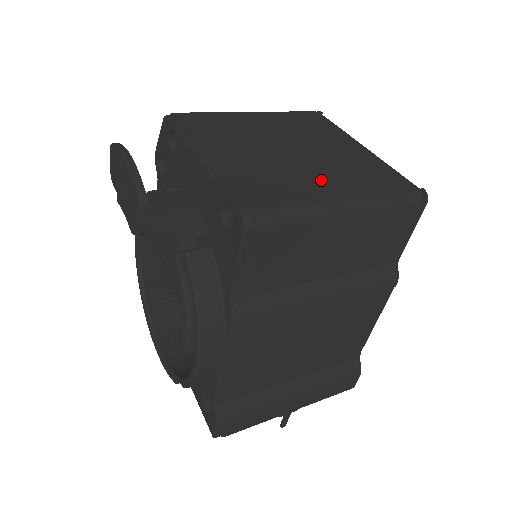
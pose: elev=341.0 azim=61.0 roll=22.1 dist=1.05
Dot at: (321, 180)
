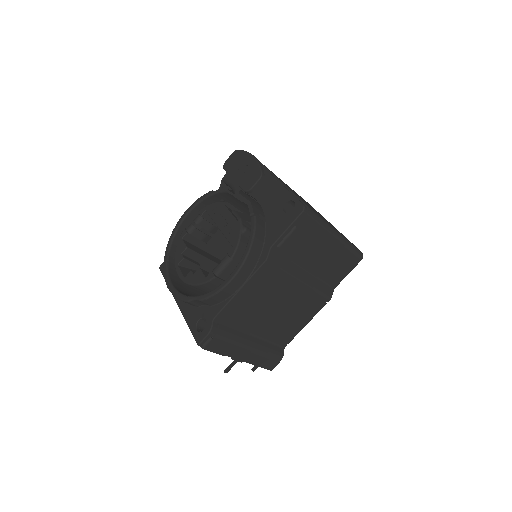
Dot at: occluded
